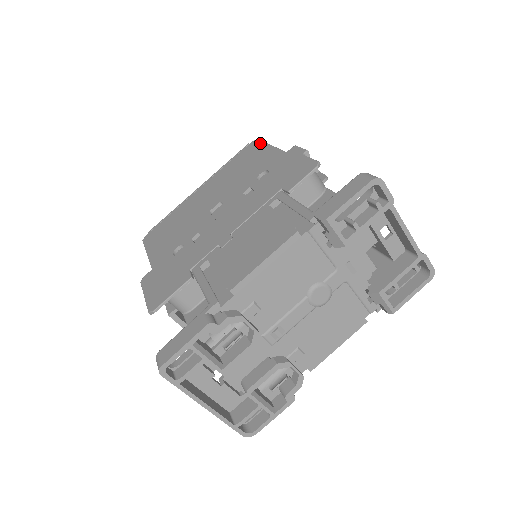
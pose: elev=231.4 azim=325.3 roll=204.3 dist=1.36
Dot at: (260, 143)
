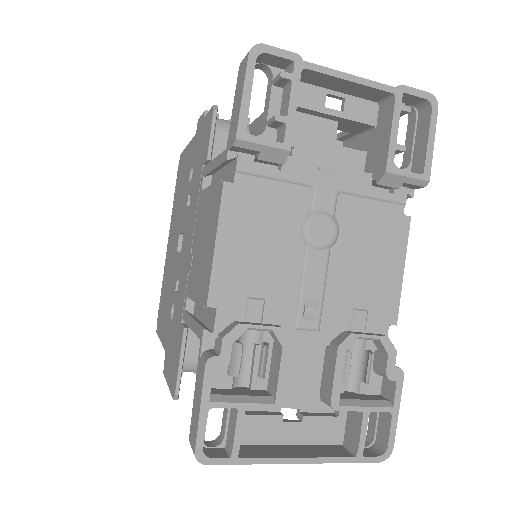
Dot at: (182, 154)
